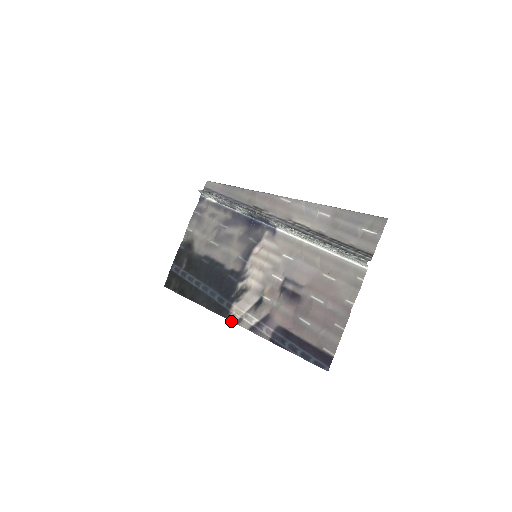
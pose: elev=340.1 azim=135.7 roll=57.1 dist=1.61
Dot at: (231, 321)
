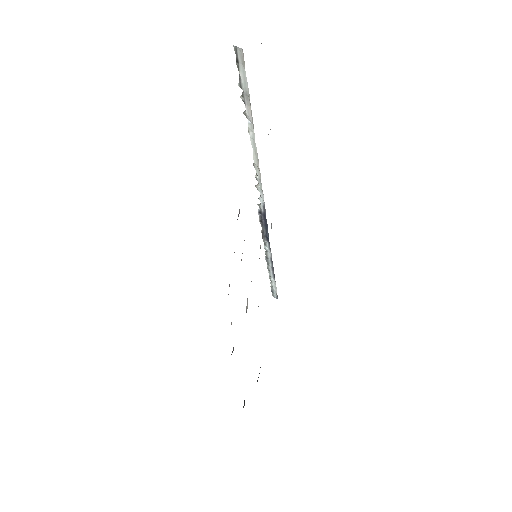
Dot at: occluded
